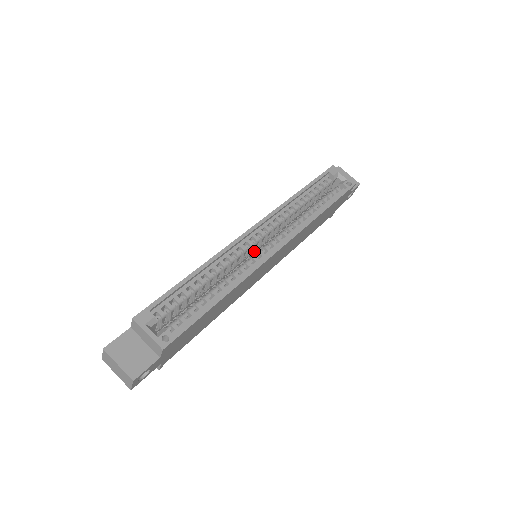
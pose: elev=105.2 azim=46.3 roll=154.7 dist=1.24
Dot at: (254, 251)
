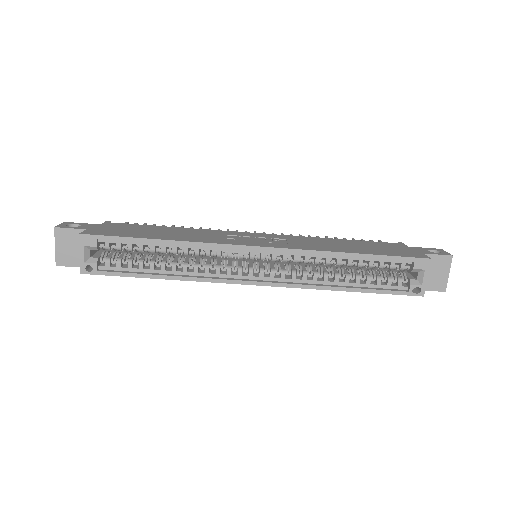
Dot at: occluded
